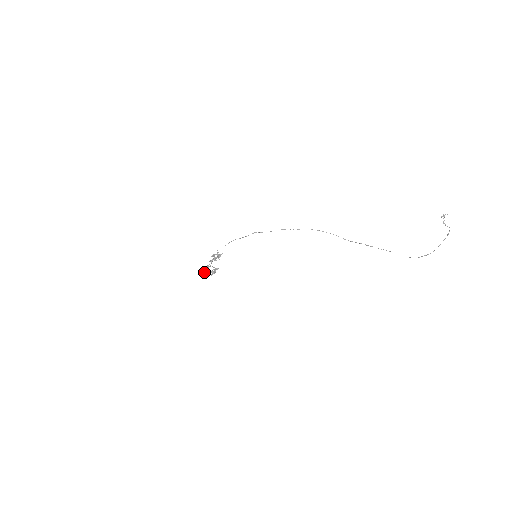
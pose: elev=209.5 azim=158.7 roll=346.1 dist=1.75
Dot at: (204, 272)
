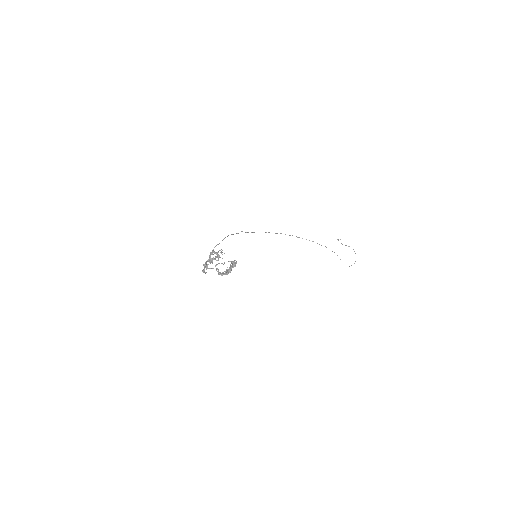
Dot at: occluded
